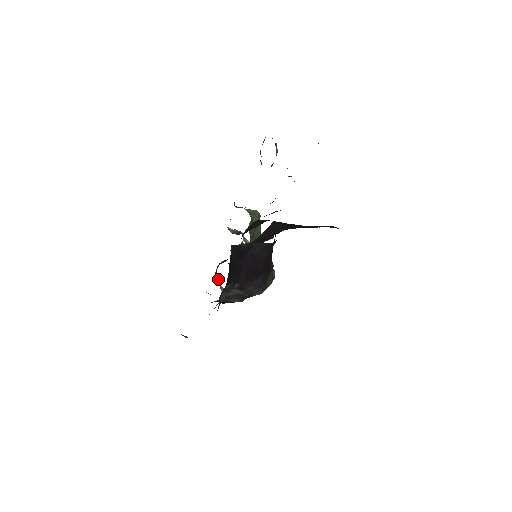
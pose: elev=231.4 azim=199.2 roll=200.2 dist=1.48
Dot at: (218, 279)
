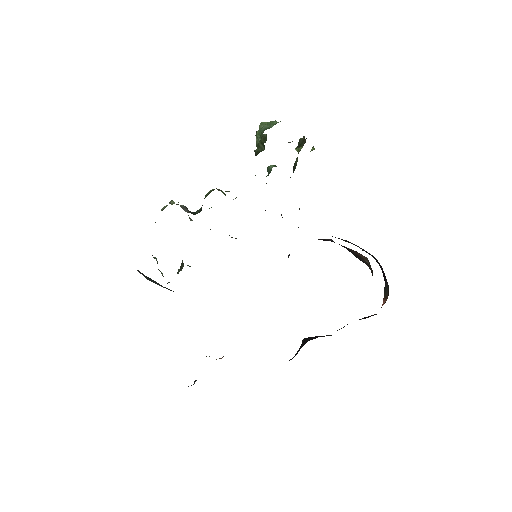
Dot at: (157, 262)
